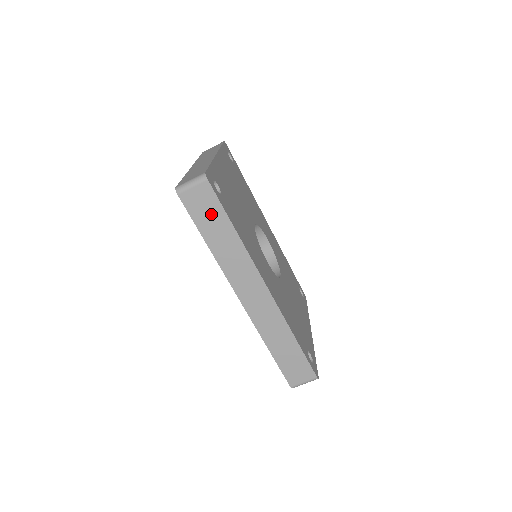
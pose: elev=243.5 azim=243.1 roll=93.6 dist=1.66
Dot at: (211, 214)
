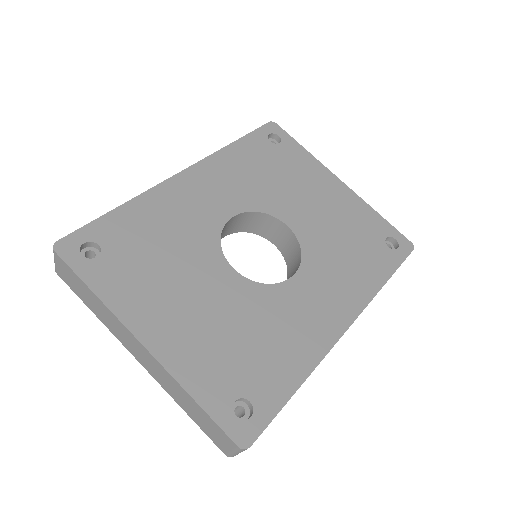
Dot at: occluded
